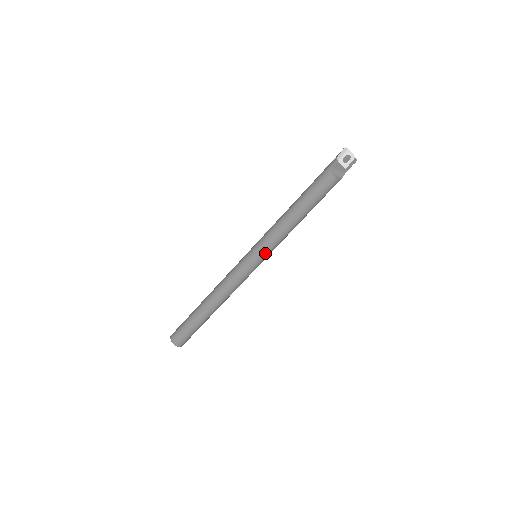
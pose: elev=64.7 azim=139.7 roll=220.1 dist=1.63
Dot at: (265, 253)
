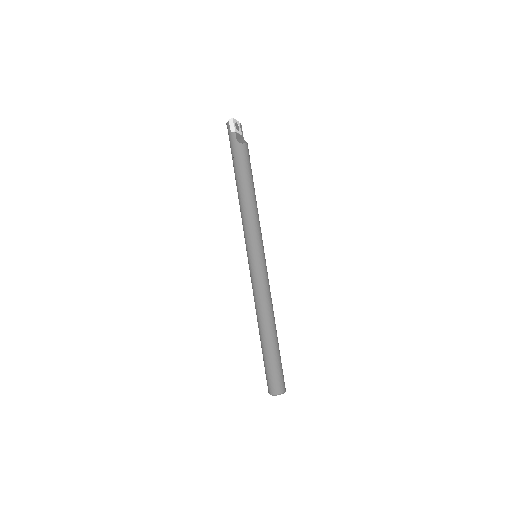
Dot at: (261, 244)
